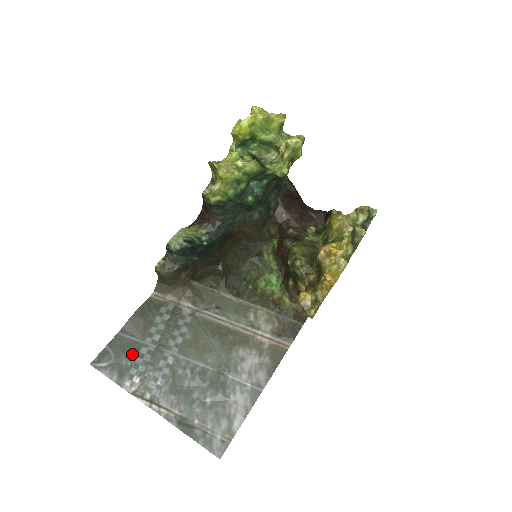
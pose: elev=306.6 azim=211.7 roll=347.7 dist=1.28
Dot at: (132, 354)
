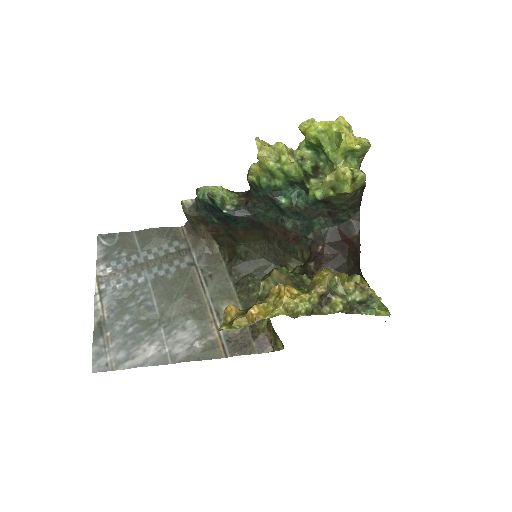
Dot at: (125, 252)
